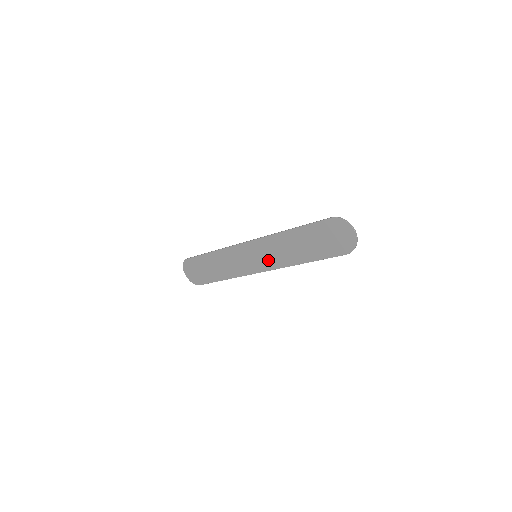
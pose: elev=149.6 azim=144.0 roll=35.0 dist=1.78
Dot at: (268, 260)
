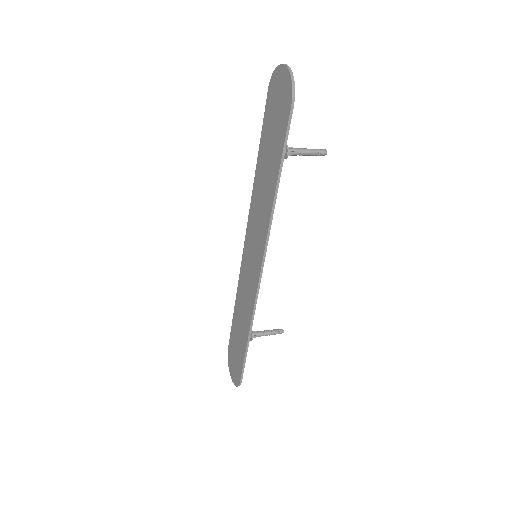
Dot at: (258, 241)
